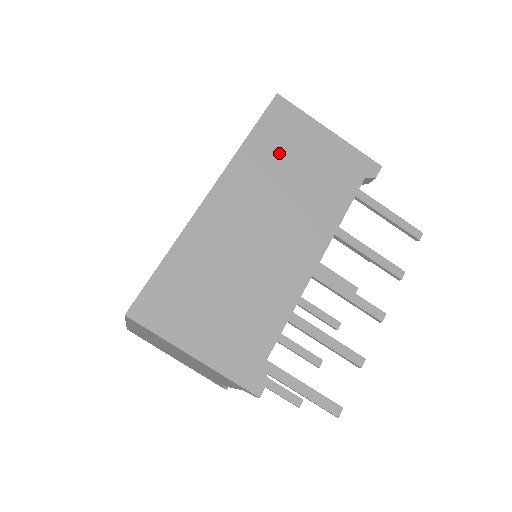
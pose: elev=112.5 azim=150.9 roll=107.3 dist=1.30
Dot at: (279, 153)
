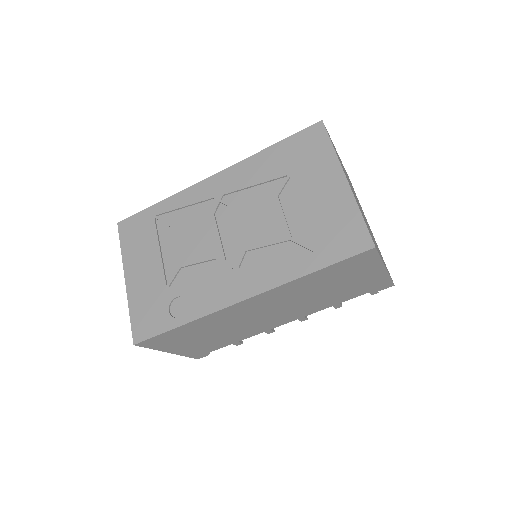
Dot at: (326, 281)
